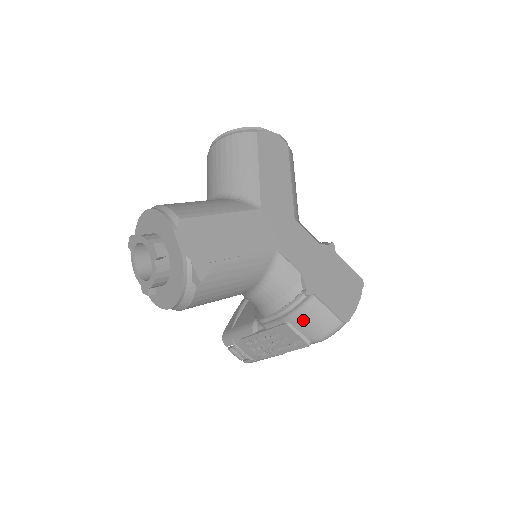
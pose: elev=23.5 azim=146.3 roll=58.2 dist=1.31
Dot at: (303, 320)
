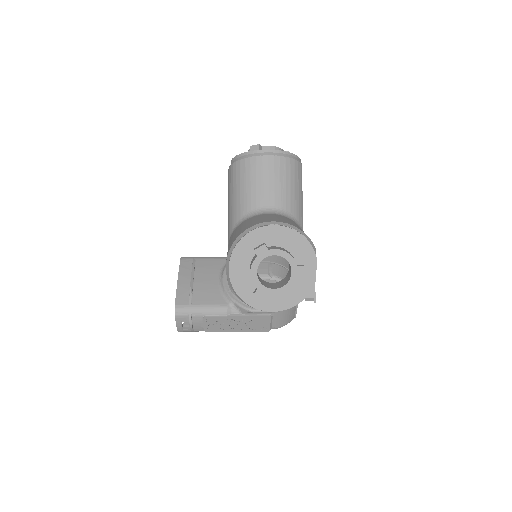
Dot at: (282, 315)
